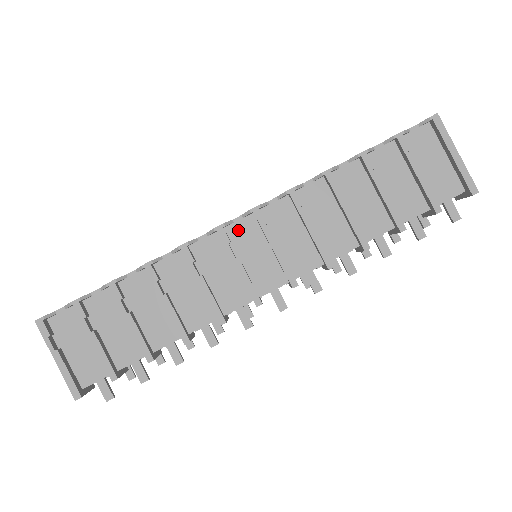
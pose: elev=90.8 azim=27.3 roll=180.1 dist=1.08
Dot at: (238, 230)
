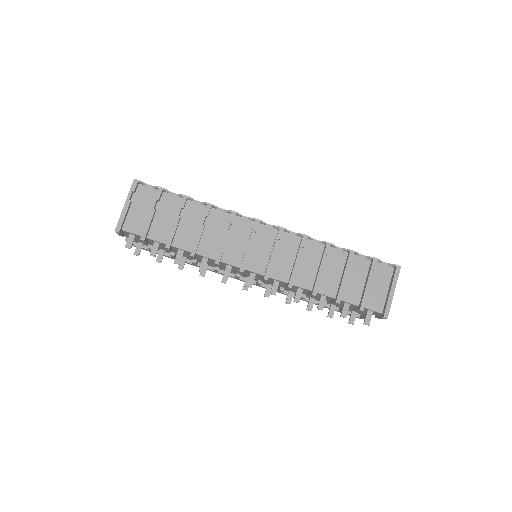
Dot at: (264, 230)
